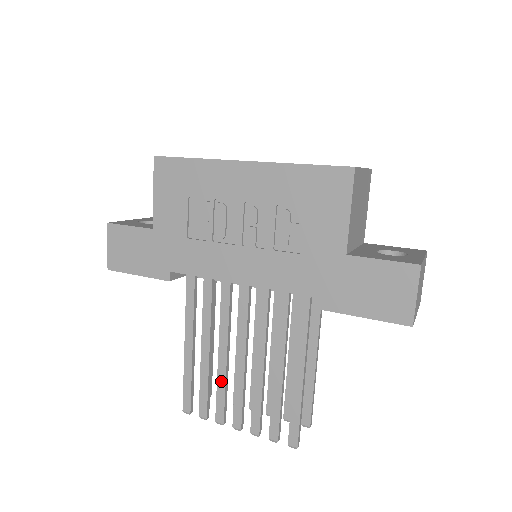
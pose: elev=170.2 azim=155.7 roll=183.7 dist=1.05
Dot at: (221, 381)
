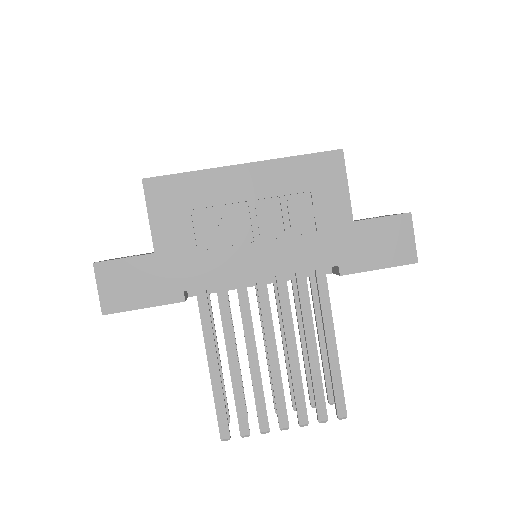
Dot at: (257, 387)
